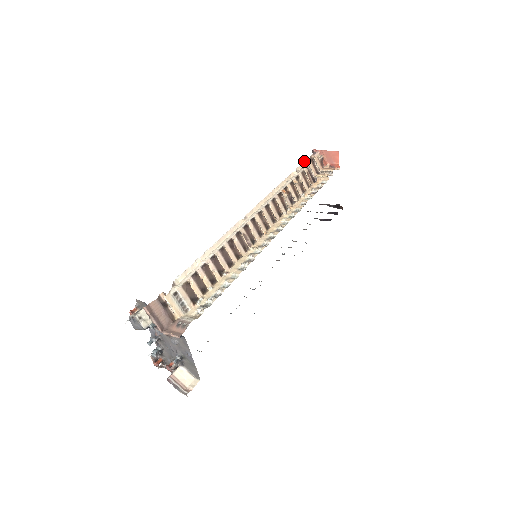
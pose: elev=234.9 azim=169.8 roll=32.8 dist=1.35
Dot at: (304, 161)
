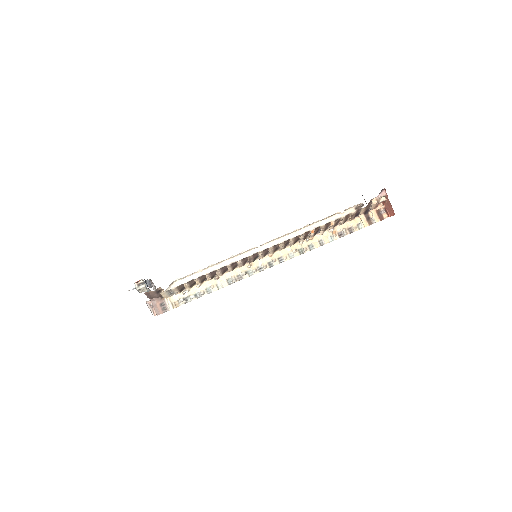
Dot at: (361, 203)
